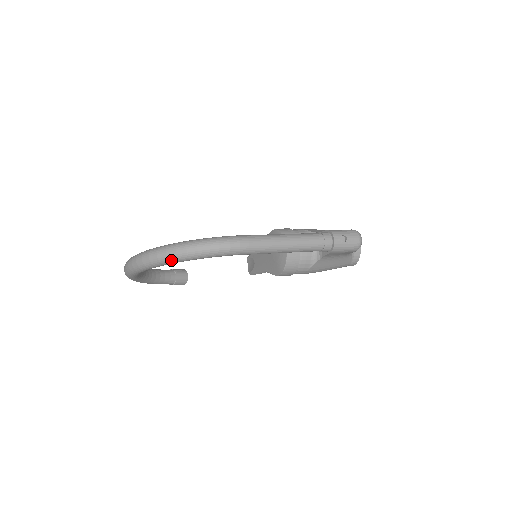
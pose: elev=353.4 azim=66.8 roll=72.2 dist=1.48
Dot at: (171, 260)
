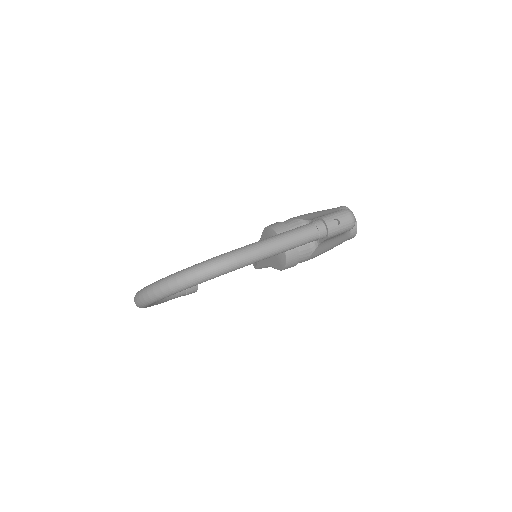
Dot at: (175, 291)
